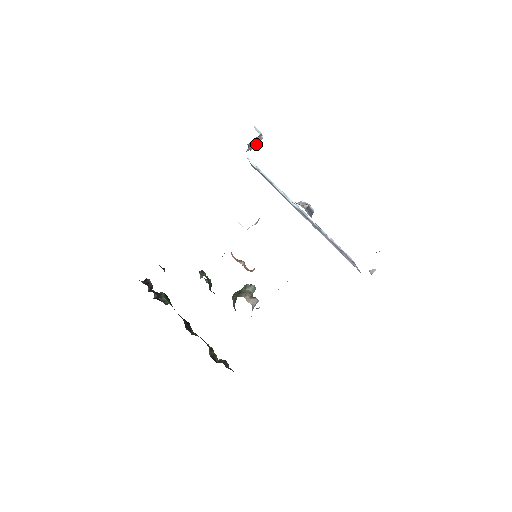
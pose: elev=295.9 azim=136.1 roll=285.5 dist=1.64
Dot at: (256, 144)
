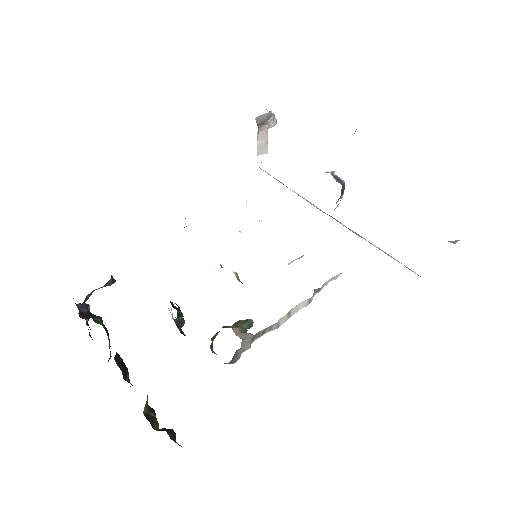
Dot at: (267, 125)
